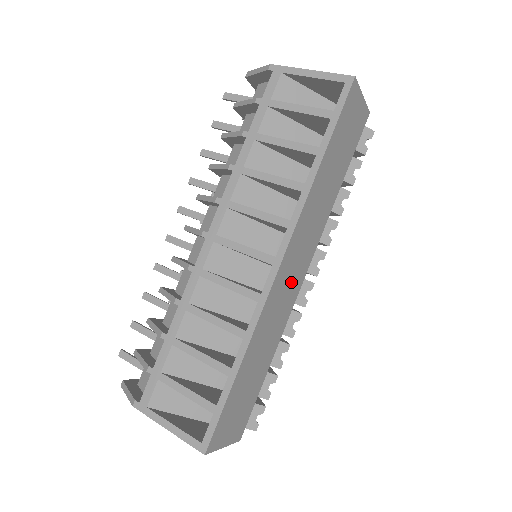
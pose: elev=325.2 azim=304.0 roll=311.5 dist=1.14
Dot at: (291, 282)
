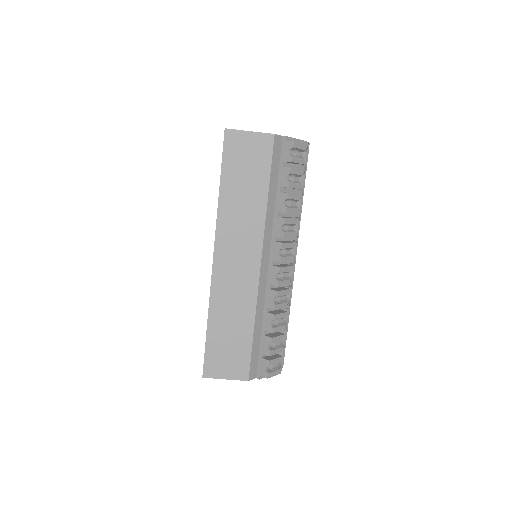
Dot at: (240, 269)
